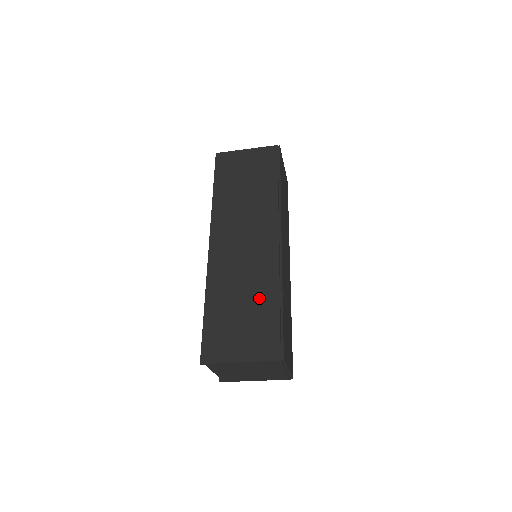
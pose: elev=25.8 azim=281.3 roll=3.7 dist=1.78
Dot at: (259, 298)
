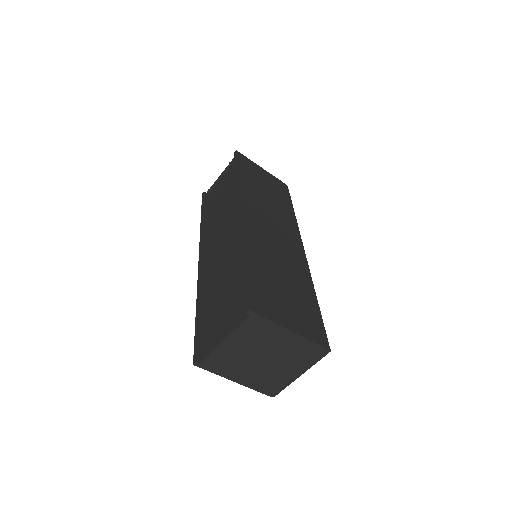
Dot at: (297, 283)
